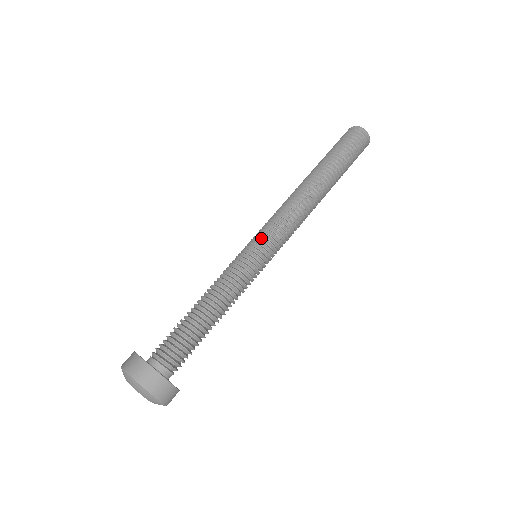
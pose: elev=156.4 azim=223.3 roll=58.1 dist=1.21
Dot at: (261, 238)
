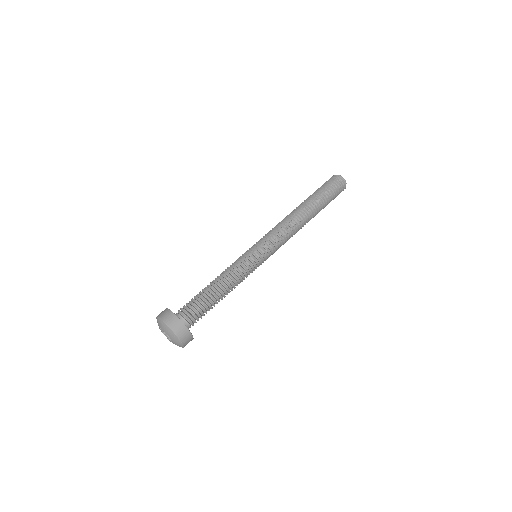
Dot at: (259, 243)
